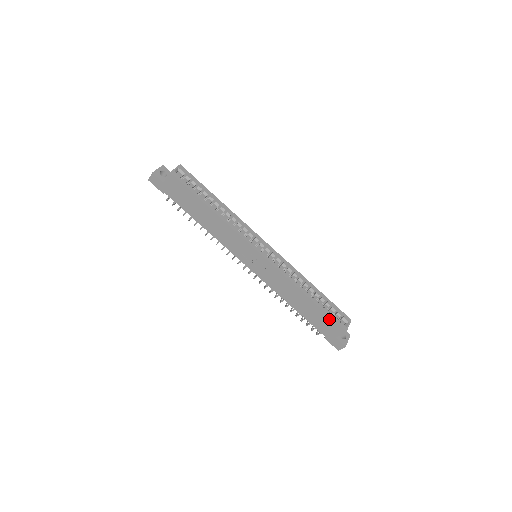
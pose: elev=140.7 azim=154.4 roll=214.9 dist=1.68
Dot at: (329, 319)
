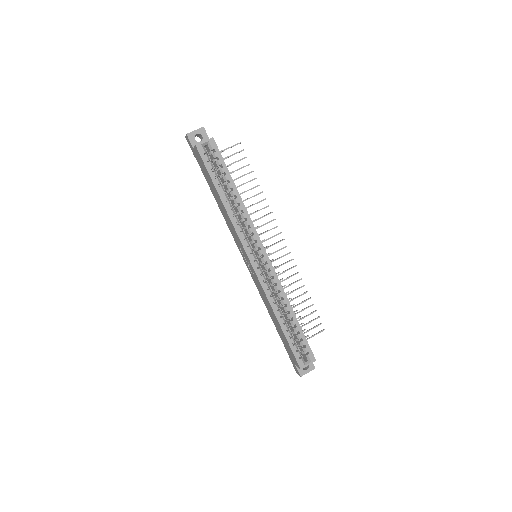
Dot at: (291, 350)
